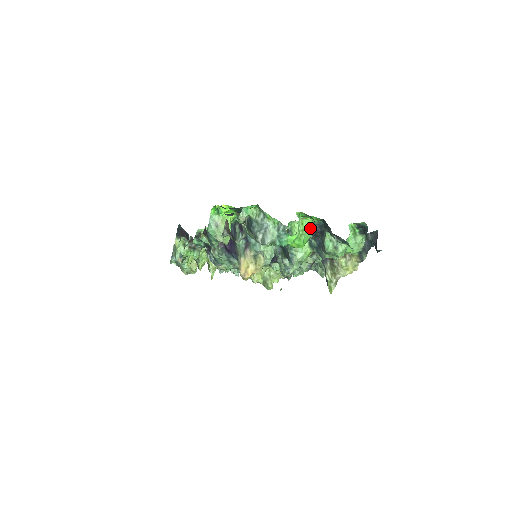
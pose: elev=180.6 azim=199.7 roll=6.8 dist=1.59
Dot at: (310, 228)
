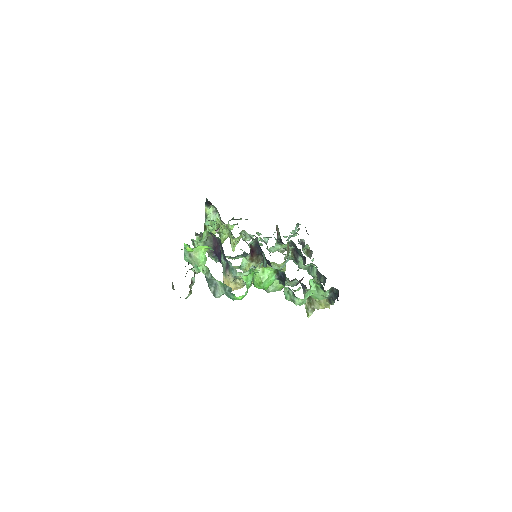
Dot at: (274, 273)
